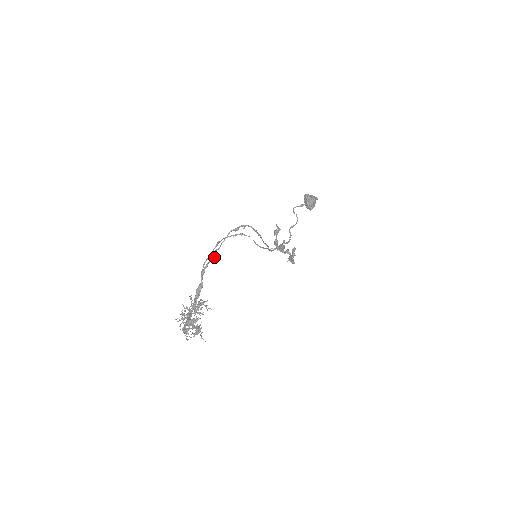
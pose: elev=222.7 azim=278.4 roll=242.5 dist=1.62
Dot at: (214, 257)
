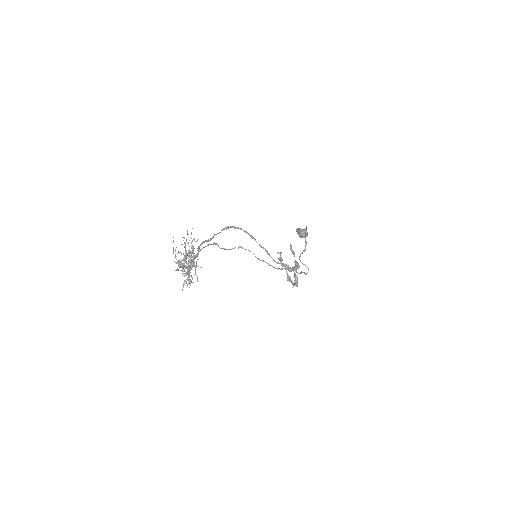
Dot at: (208, 239)
